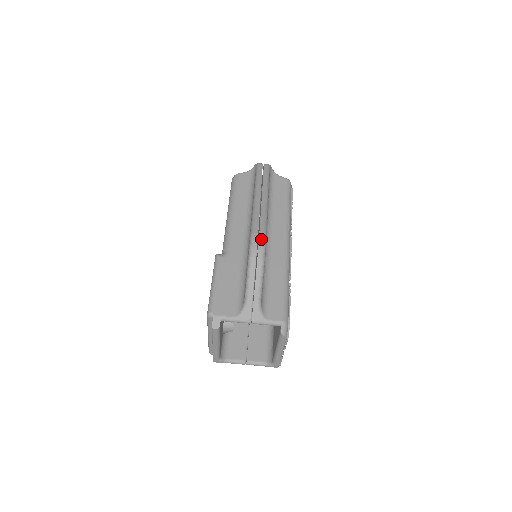
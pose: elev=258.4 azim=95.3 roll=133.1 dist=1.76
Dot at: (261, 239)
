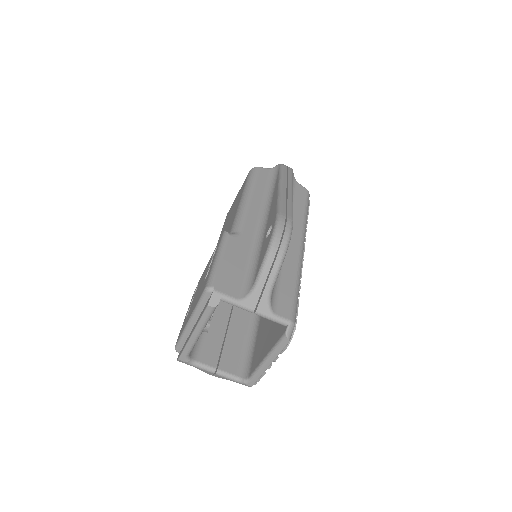
Dot at: (289, 223)
